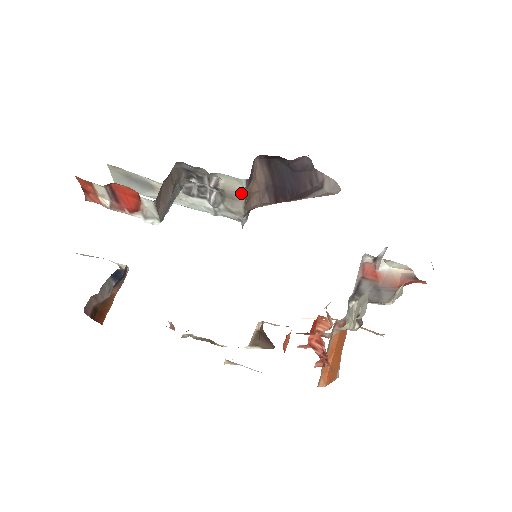
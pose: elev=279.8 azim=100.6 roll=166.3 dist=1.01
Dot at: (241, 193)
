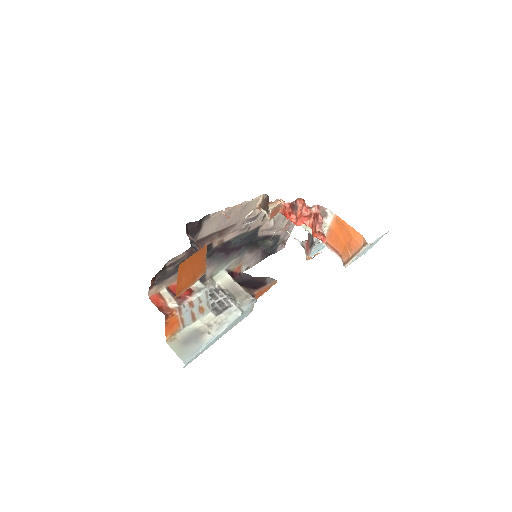
Dot at: (234, 283)
